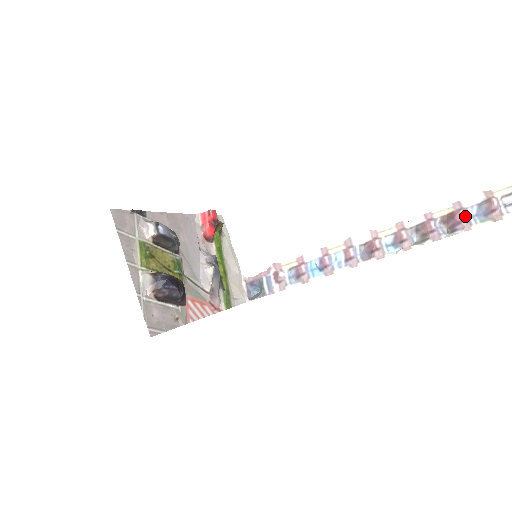
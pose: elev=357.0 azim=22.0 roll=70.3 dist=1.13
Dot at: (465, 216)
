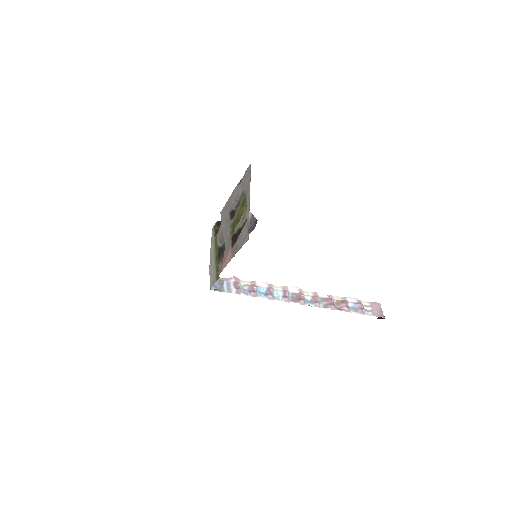
Dot at: (348, 305)
